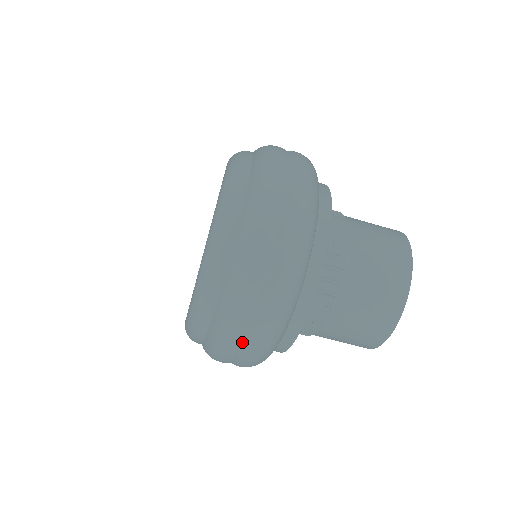
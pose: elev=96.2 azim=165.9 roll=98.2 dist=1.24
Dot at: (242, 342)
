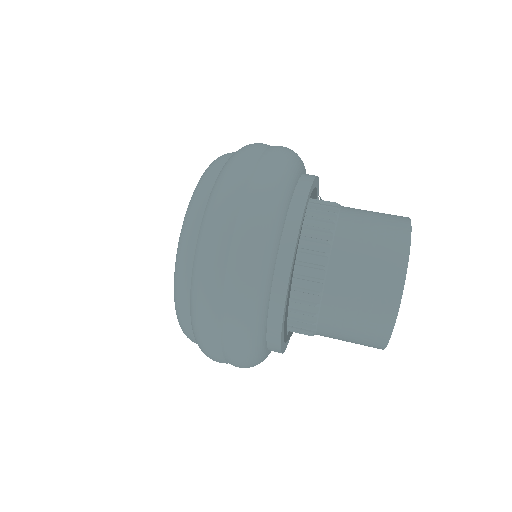
Dot at: (219, 312)
